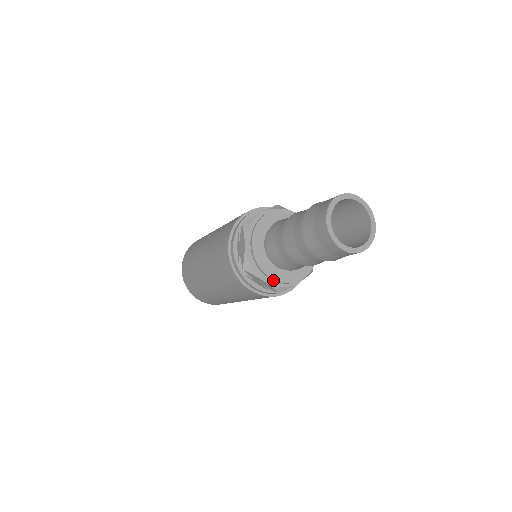
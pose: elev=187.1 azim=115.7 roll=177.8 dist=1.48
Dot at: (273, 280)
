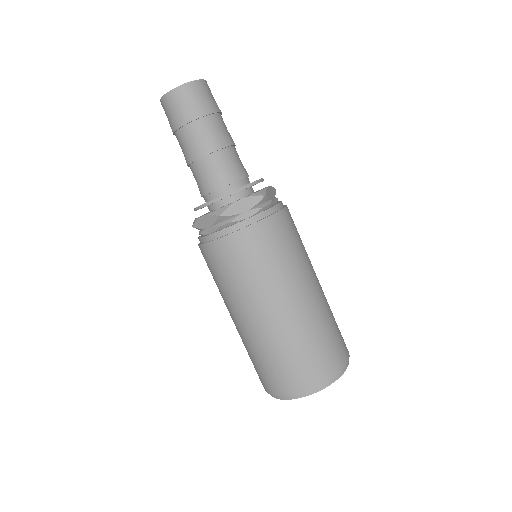
Dot at: (205, 206)
